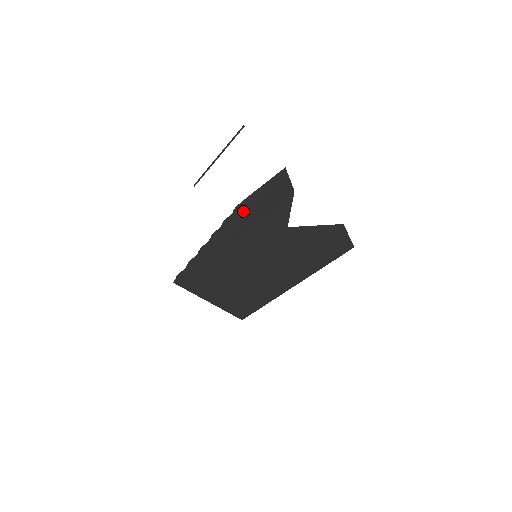
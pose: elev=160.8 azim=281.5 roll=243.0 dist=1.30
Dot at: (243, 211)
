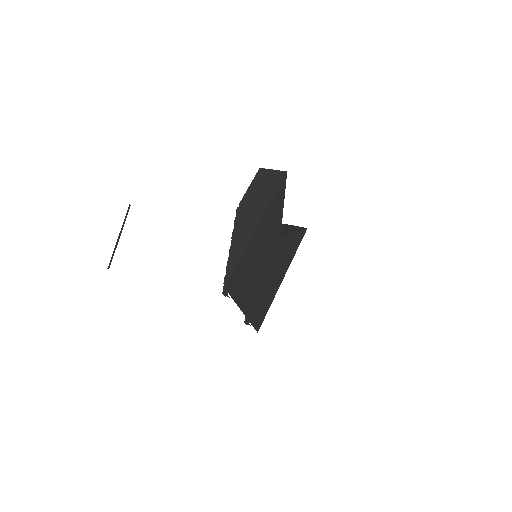
Dot at: (249, 206)
